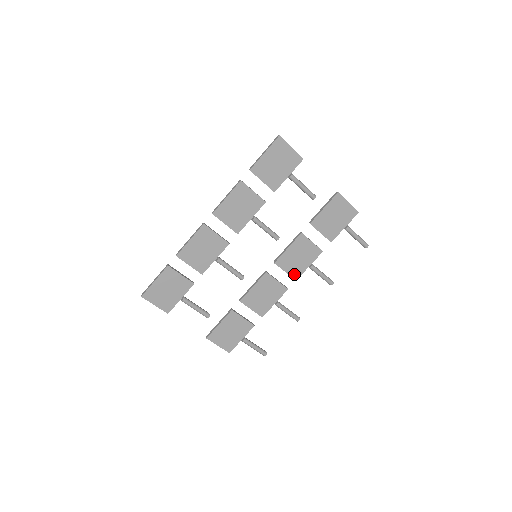
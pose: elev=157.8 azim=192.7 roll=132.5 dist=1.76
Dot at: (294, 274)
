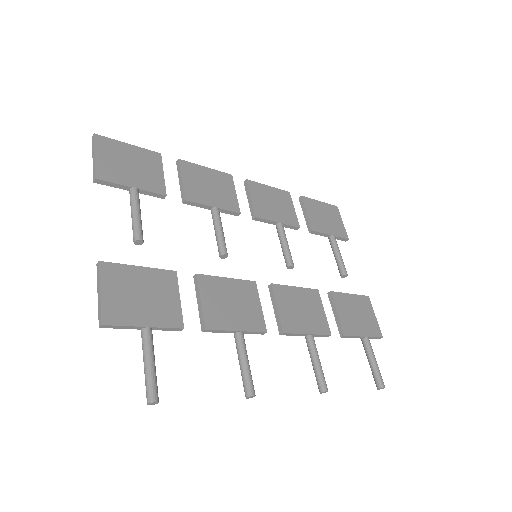
Dot at: (285, 322)
